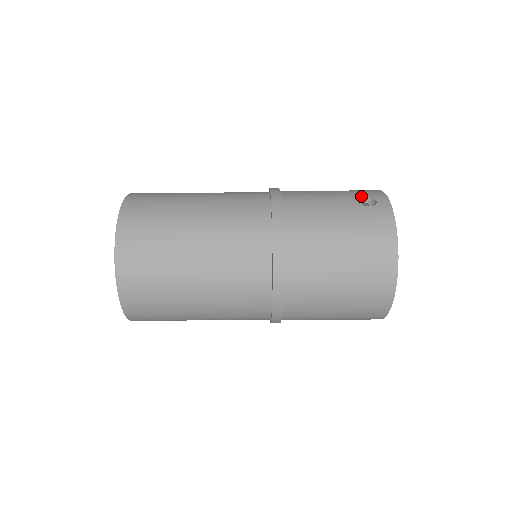
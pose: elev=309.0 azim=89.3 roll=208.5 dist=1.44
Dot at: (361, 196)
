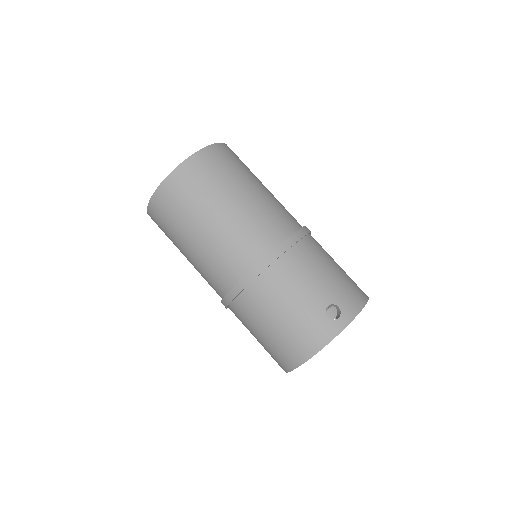
Dot at: (336, 303)
